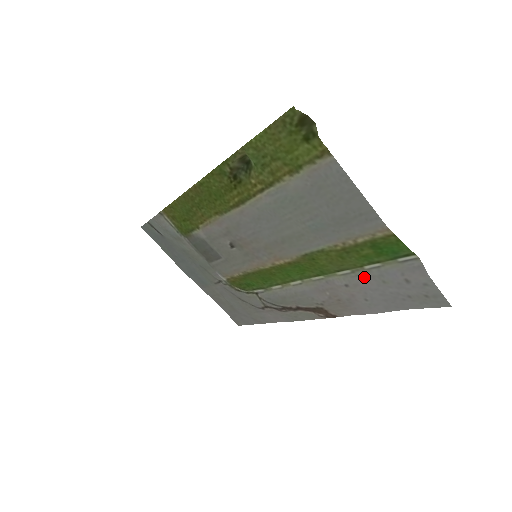
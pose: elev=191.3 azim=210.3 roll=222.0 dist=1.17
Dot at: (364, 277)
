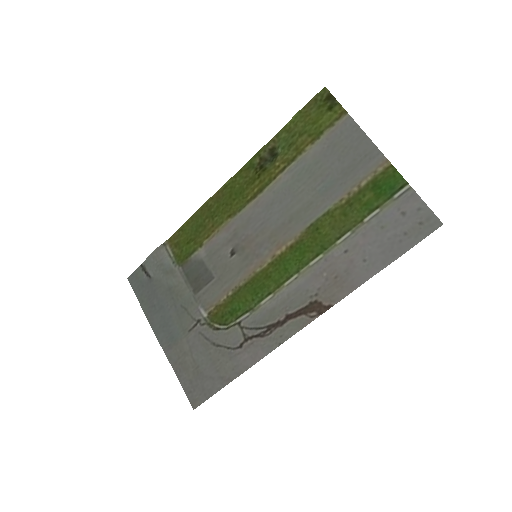
Dot at: (364, 232)
